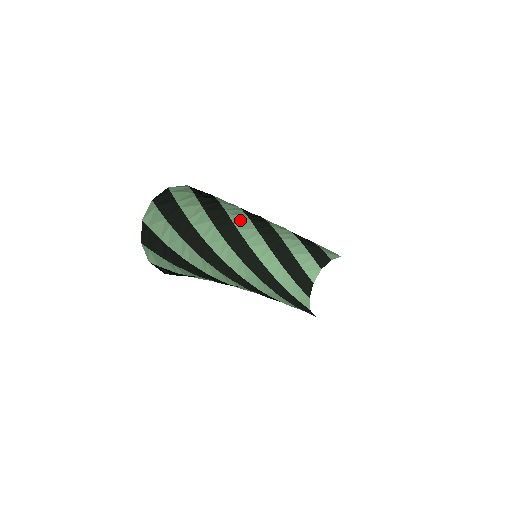
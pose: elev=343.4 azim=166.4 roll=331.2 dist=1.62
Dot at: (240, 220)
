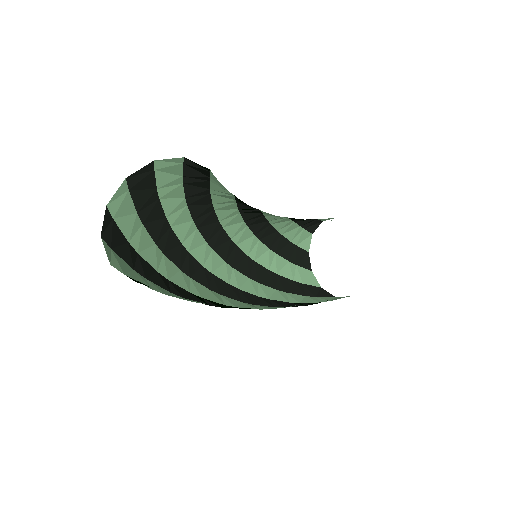
Dot at: (204, 256)
